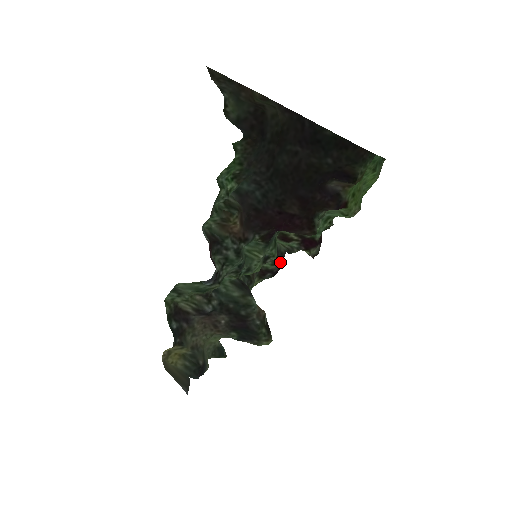
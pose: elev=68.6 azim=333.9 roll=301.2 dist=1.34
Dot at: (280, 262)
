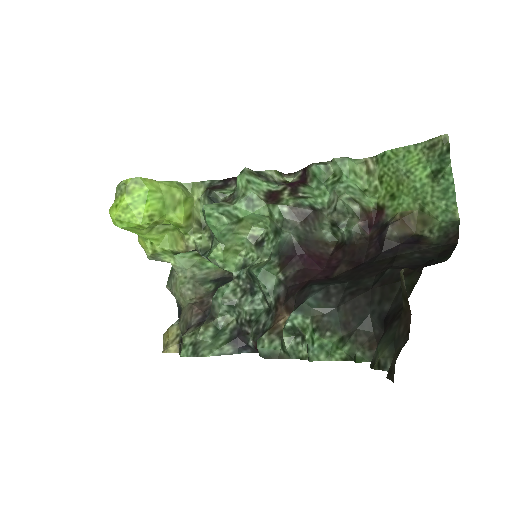
Dot at: occluded
